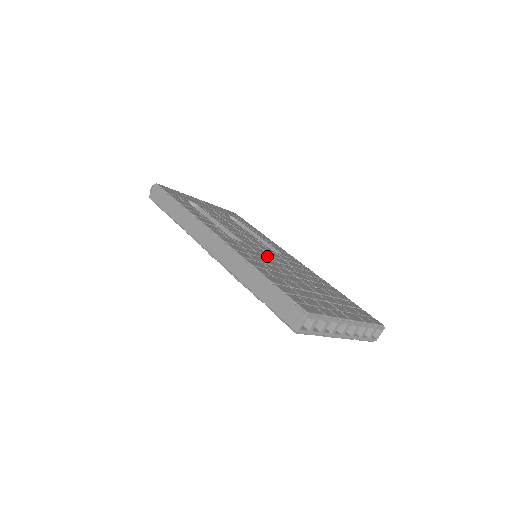
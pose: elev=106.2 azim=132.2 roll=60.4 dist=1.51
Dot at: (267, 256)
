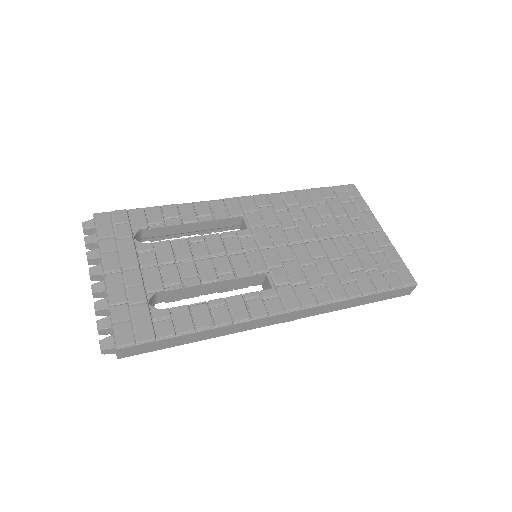
Dot at: (285, 254)
